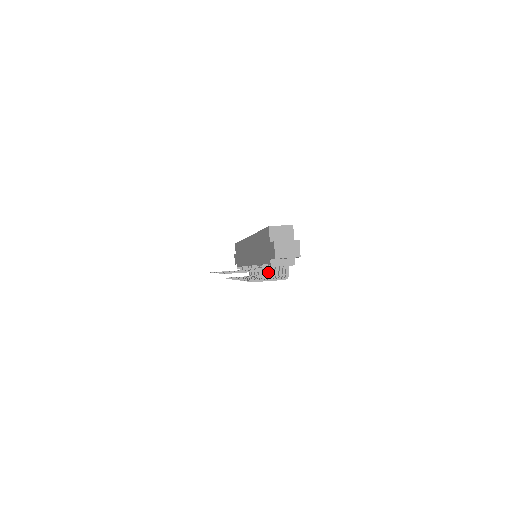
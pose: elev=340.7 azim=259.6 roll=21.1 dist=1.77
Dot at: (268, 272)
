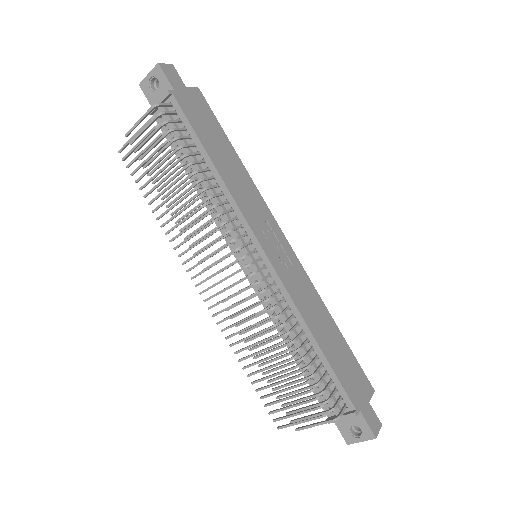
Dot at: (233, 229)
